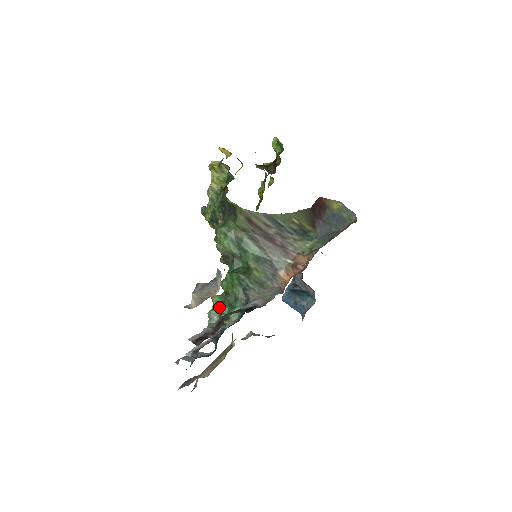
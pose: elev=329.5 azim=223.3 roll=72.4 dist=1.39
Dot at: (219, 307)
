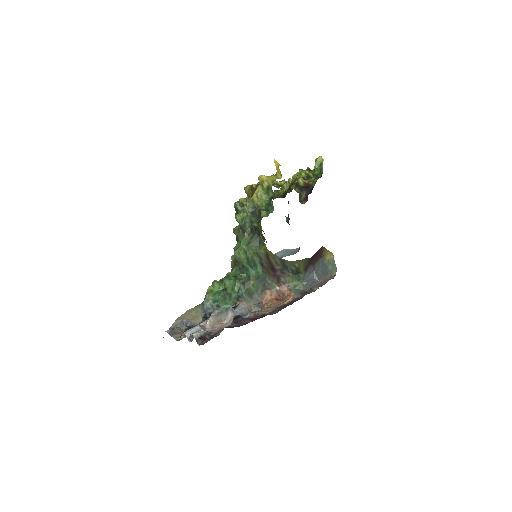
Dot at: (216, 296)
